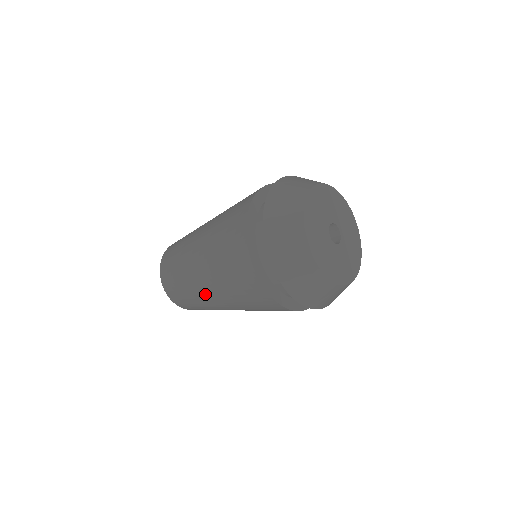
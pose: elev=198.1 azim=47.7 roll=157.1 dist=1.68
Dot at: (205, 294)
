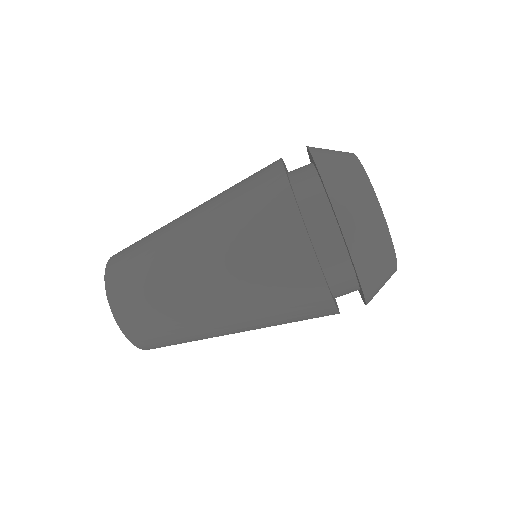
Dot at: (180, 238)
